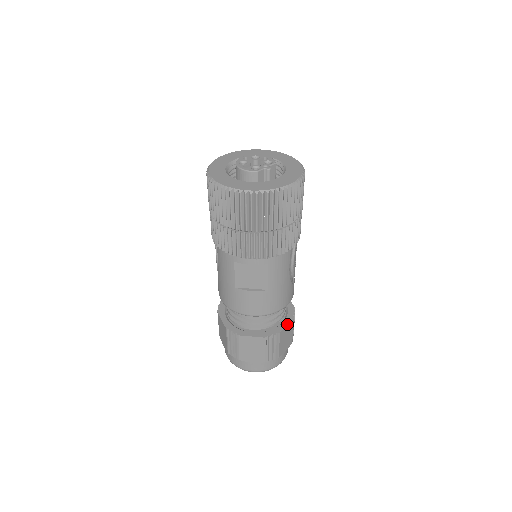
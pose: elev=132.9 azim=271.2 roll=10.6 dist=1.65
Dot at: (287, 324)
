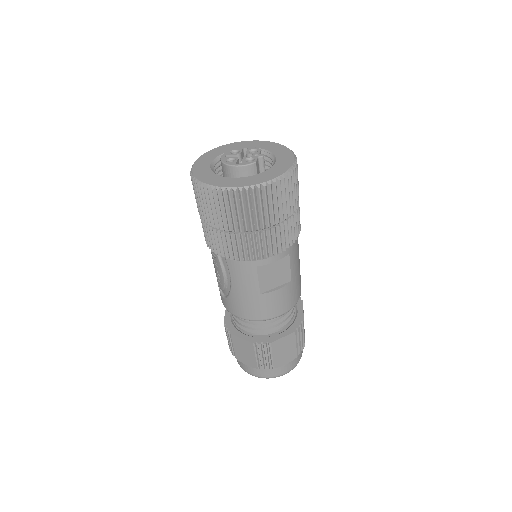
Dot at: (302, 309)
